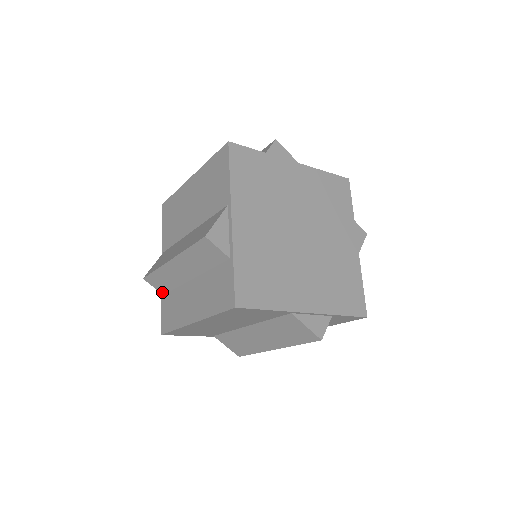
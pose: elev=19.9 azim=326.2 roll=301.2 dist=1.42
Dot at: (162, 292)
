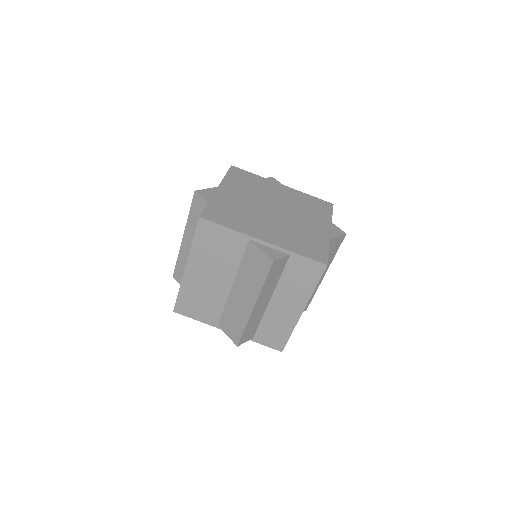
Dot at: occluded
